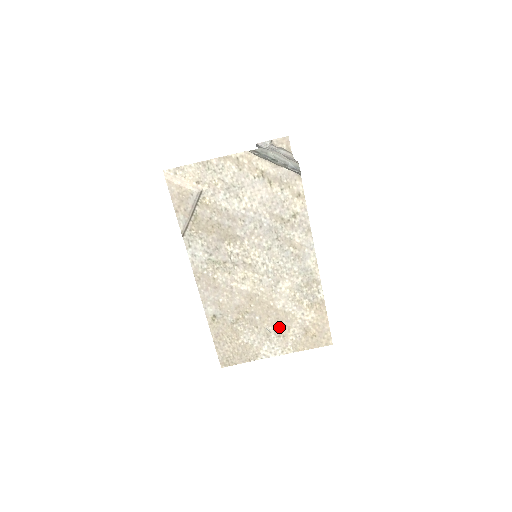
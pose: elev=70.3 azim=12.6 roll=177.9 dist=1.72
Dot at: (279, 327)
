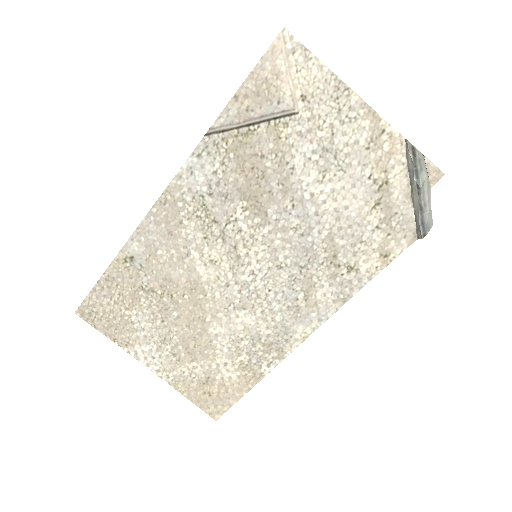
Dot at: (186, 347)
